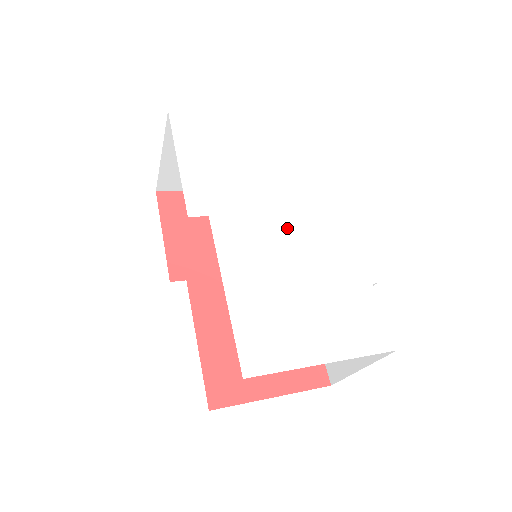
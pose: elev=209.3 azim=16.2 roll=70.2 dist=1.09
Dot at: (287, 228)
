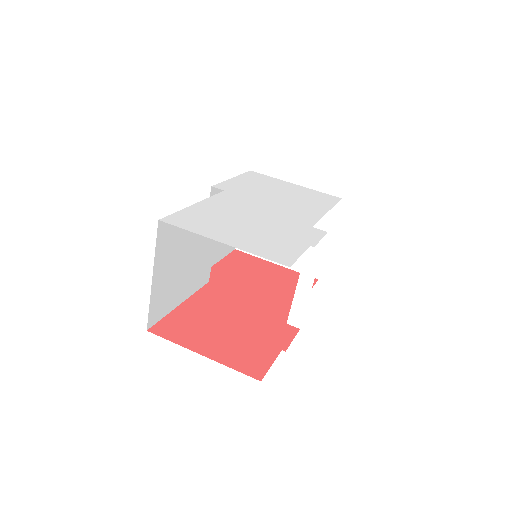
Dot at: (271, 210)
